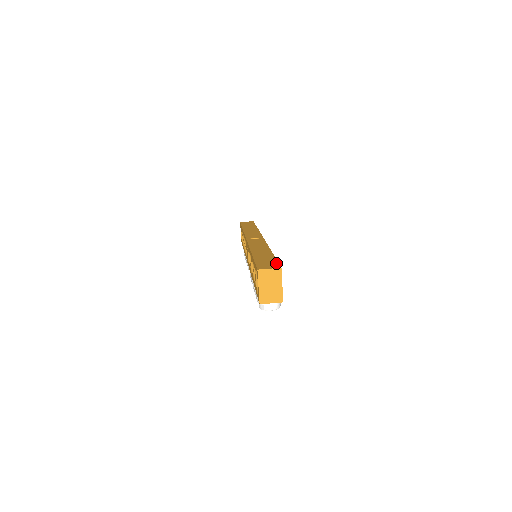
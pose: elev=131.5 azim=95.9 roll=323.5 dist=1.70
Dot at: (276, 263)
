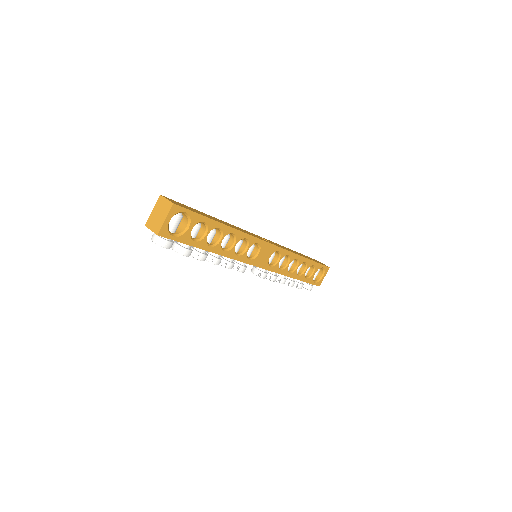
Dot at: (186, 208)
